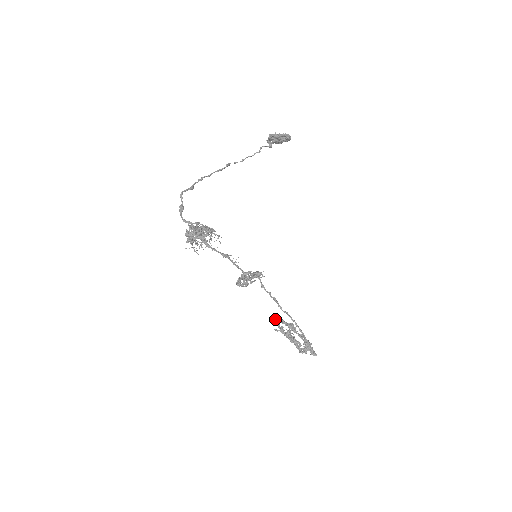
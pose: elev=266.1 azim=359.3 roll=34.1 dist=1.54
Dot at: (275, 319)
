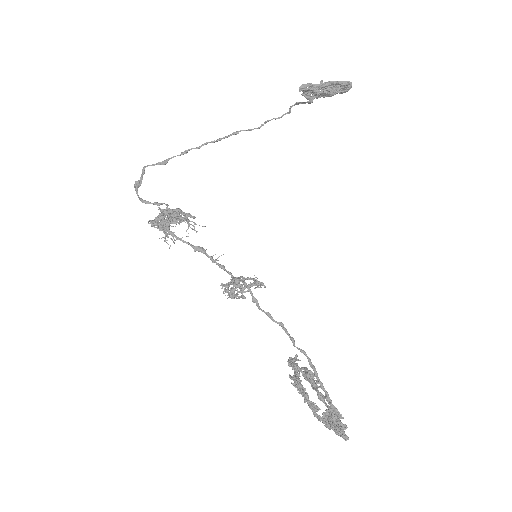
Dot at: (290, 359)
